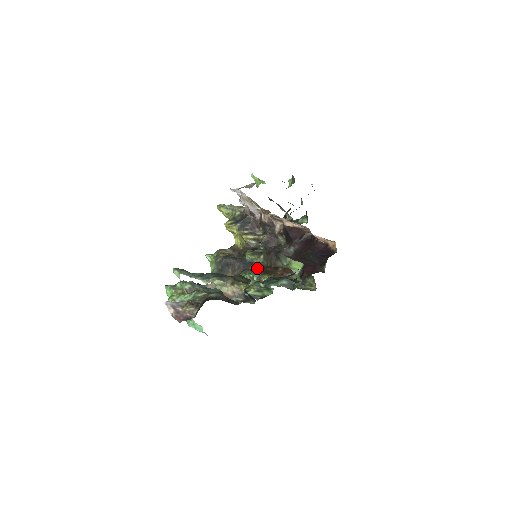
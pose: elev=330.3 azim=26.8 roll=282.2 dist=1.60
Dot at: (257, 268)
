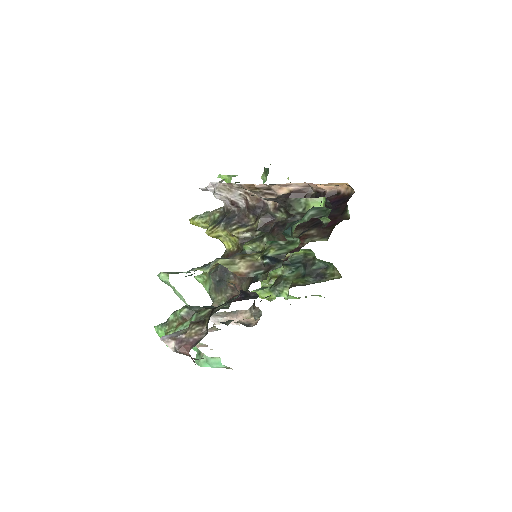
Dot at: occluded
